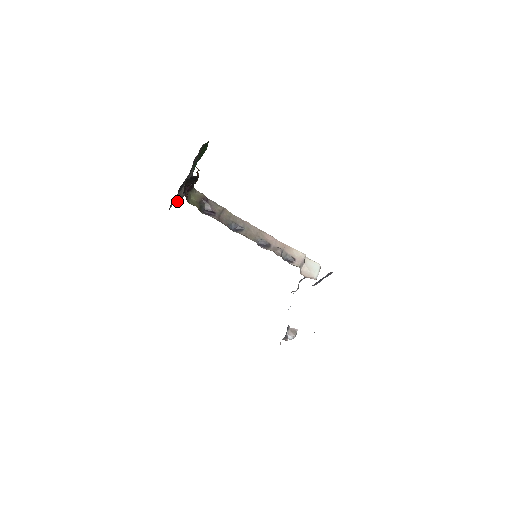
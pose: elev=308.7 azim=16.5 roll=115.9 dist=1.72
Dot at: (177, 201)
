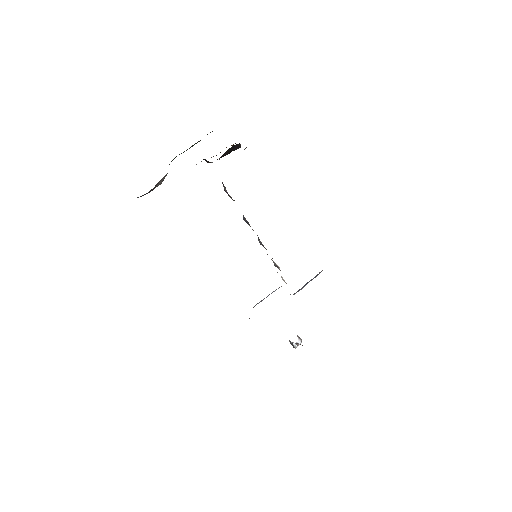
Dot at: (137, 197)
